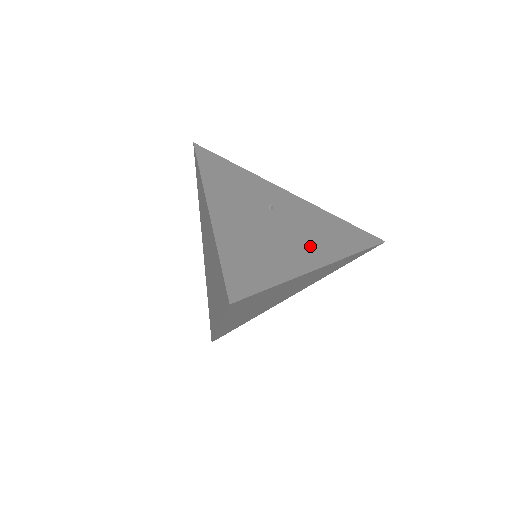
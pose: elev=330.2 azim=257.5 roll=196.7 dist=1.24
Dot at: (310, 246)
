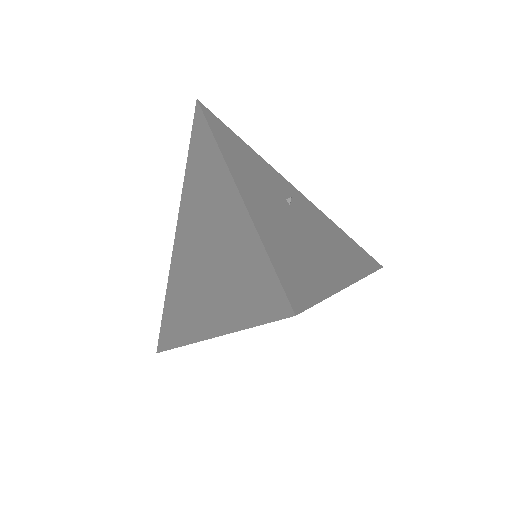
Dot at: (335, 256)
